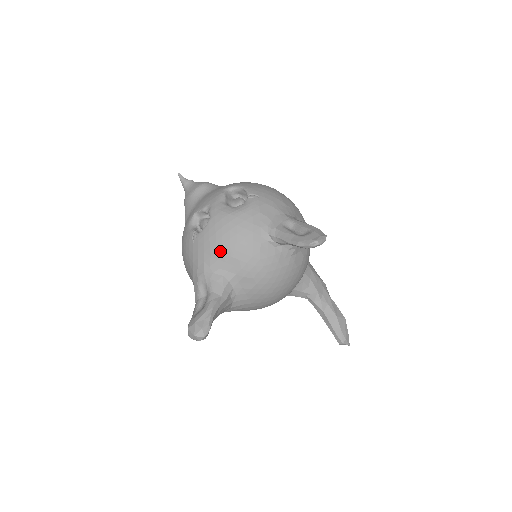
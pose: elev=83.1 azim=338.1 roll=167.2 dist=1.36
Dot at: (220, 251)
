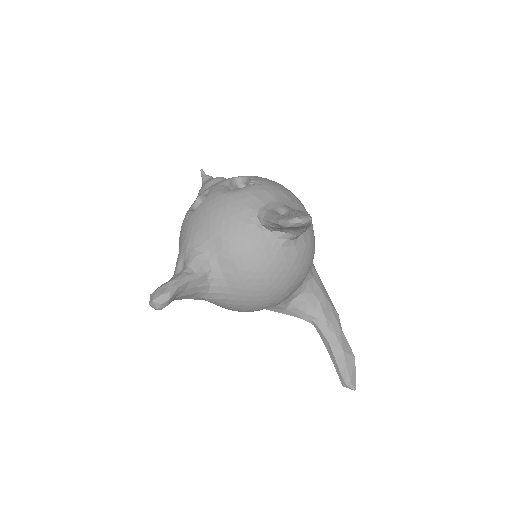
Dot at: (206, 227)
